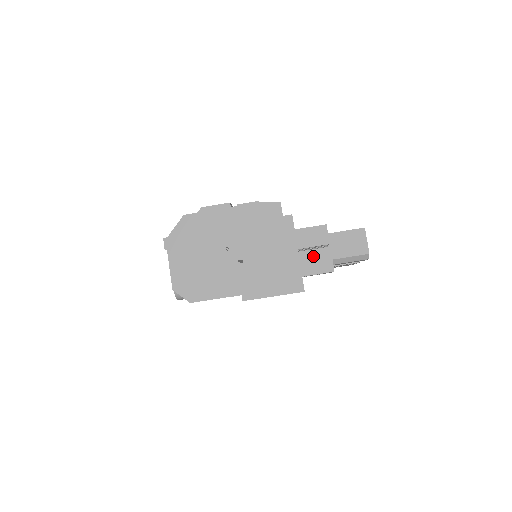
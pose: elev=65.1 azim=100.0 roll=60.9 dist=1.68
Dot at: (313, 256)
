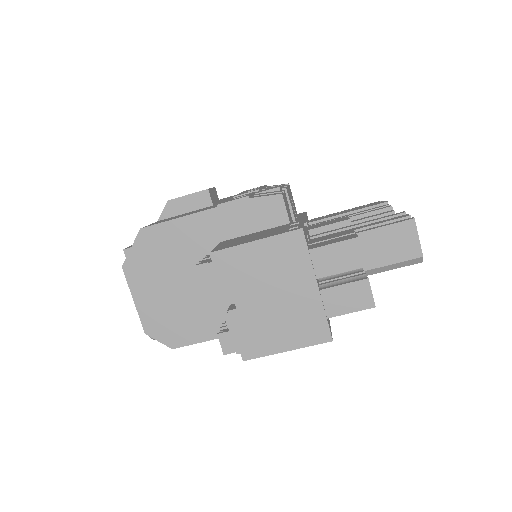
Dot at: (341, 287)
